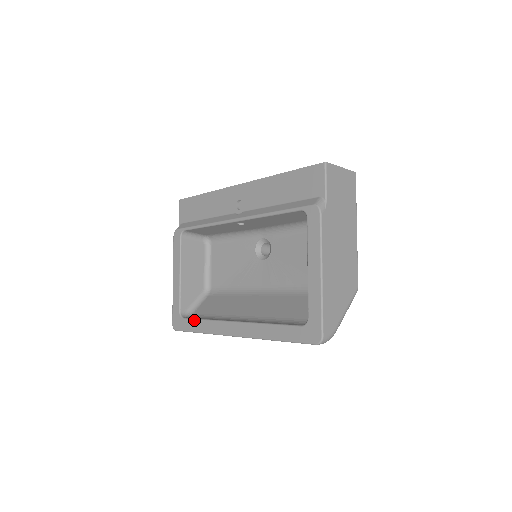
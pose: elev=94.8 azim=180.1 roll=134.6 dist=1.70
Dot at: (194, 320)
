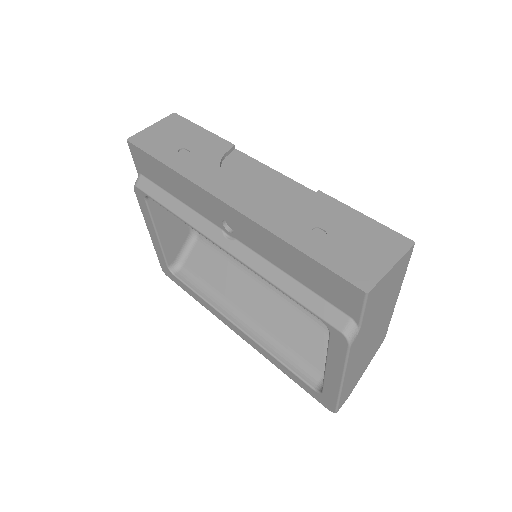
Dot at: (188, 288)
